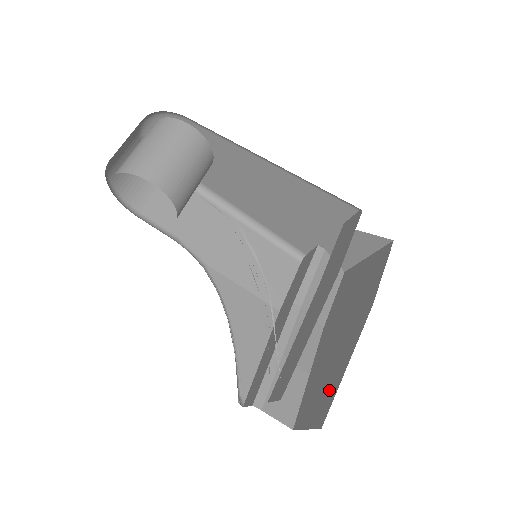
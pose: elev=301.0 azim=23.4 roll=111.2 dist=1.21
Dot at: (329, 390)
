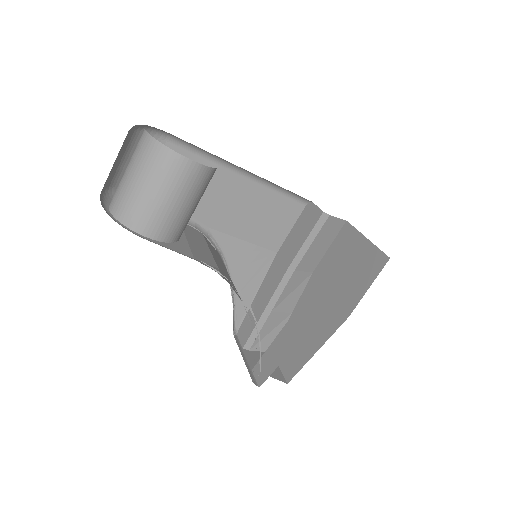
Dot at: (300, 356)
